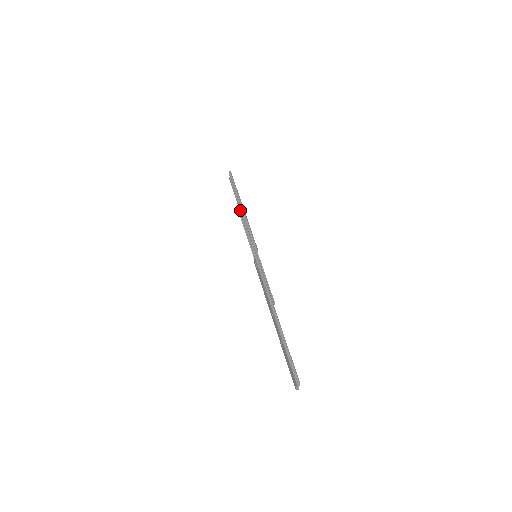
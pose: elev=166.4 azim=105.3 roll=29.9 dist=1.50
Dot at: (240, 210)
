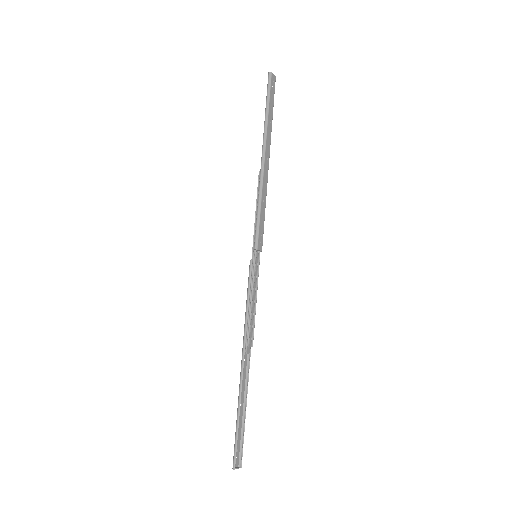
Dot at: (267, 156)
